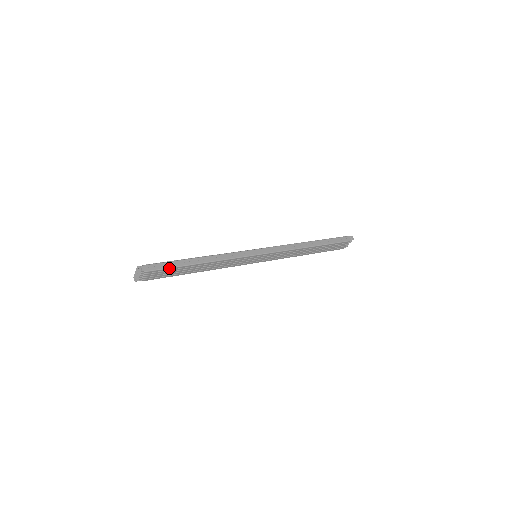
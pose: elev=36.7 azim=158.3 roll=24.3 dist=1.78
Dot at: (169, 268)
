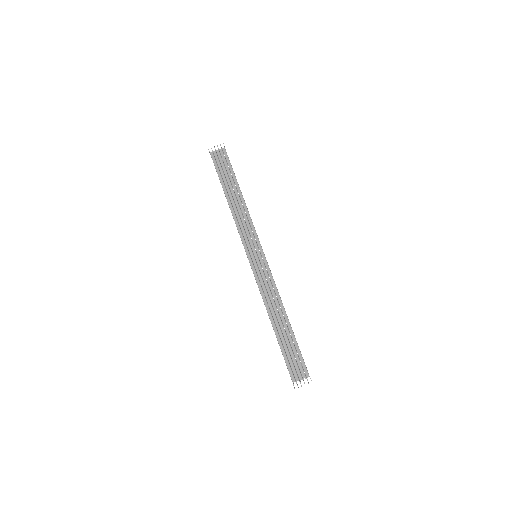
Dot at: (231, 166)
